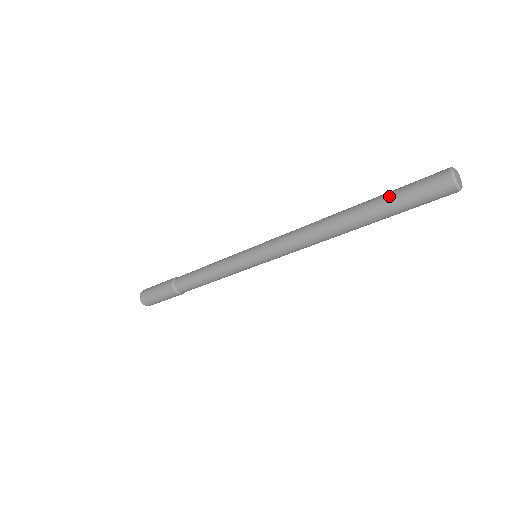
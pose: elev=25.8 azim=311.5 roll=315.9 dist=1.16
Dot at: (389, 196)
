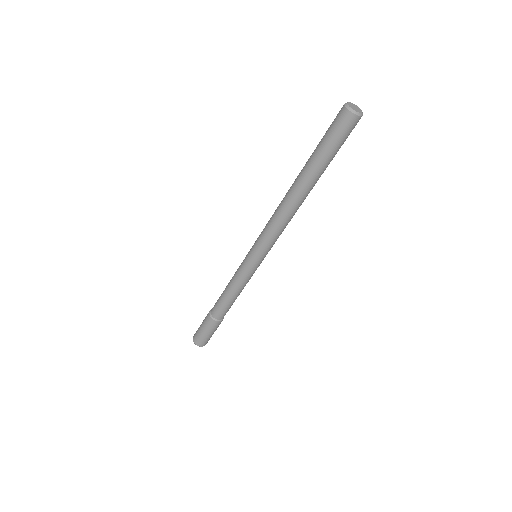
Dot at: (316, 147)
